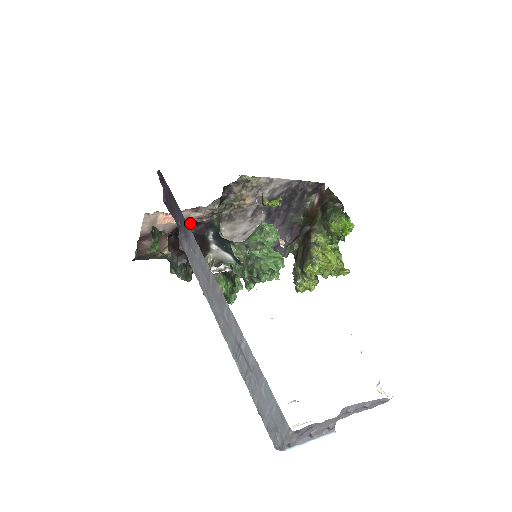
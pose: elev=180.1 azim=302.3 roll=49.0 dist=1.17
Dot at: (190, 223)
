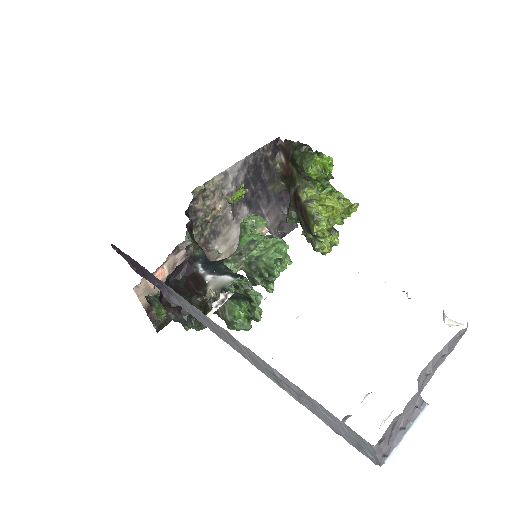
Dot at: (172, 272)
